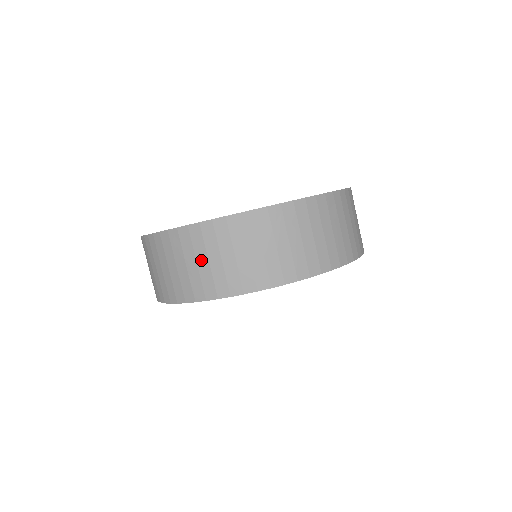
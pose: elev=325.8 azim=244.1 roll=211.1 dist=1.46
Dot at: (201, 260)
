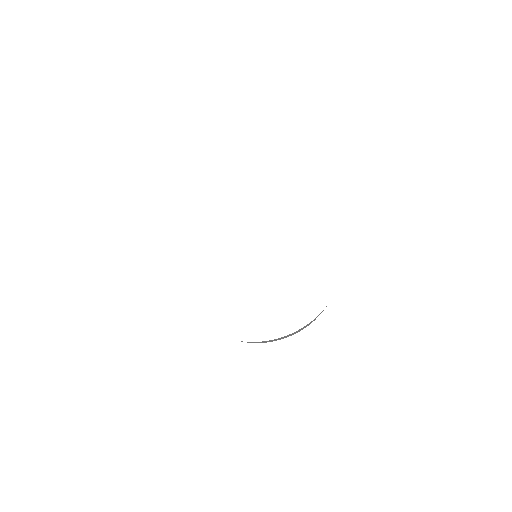
Dot at: occluded
